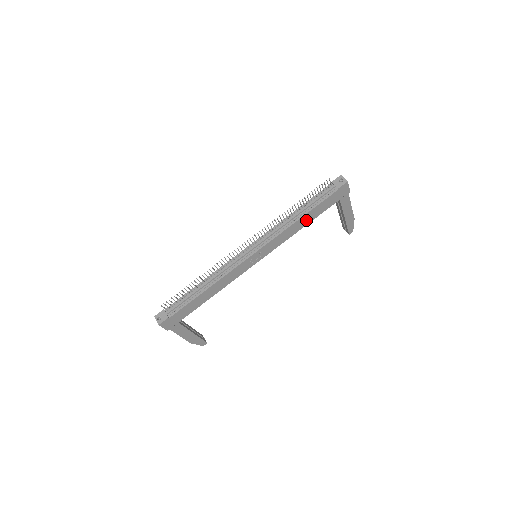
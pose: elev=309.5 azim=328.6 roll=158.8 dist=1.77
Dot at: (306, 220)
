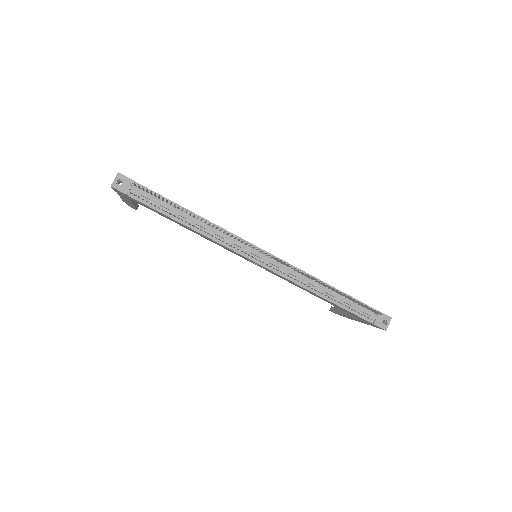
Dot at: occluded
